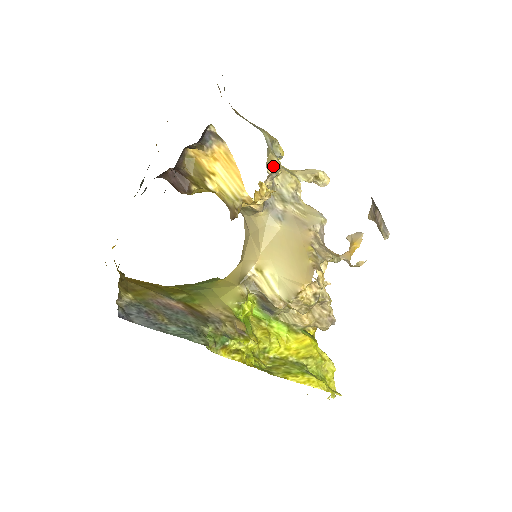
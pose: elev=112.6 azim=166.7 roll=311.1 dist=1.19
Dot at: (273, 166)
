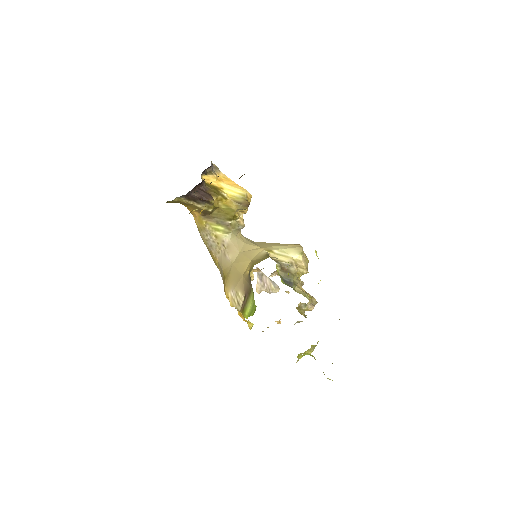
Dot at: occluded
